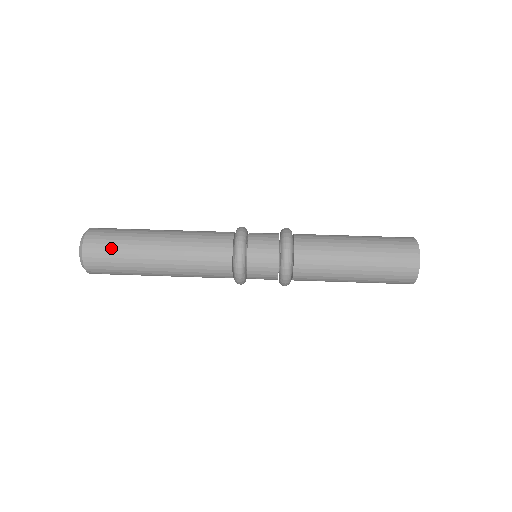
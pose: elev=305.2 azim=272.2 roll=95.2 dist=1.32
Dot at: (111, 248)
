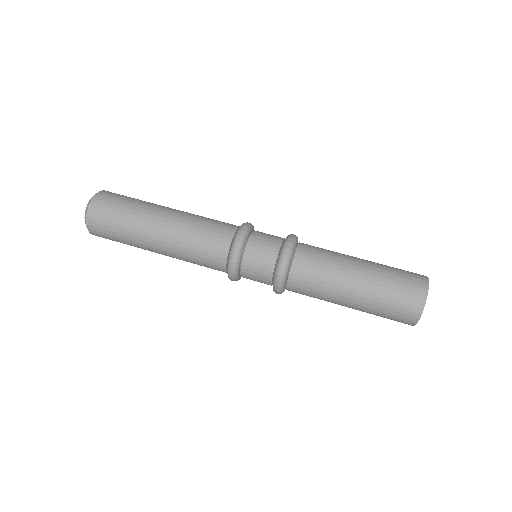
Dot at: (113, 218)
